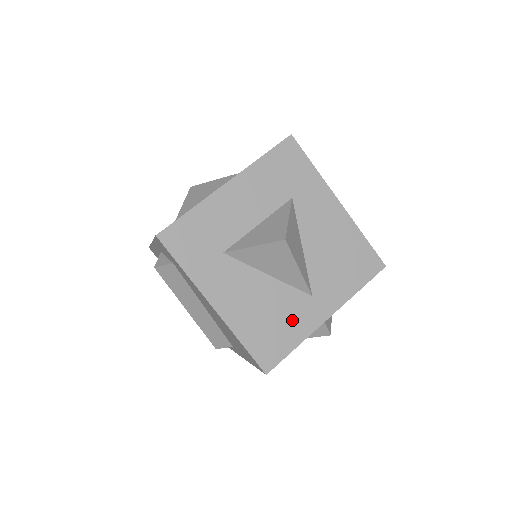
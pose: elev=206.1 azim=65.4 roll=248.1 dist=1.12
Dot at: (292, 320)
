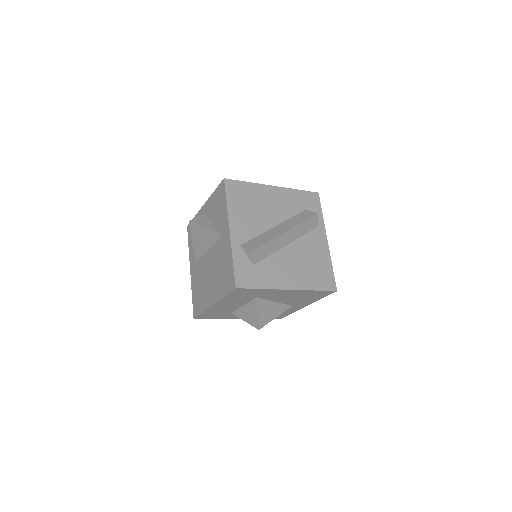
Dot at: (285, 311)
